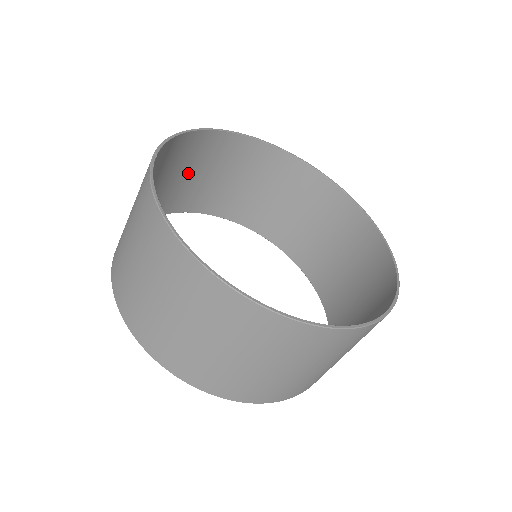
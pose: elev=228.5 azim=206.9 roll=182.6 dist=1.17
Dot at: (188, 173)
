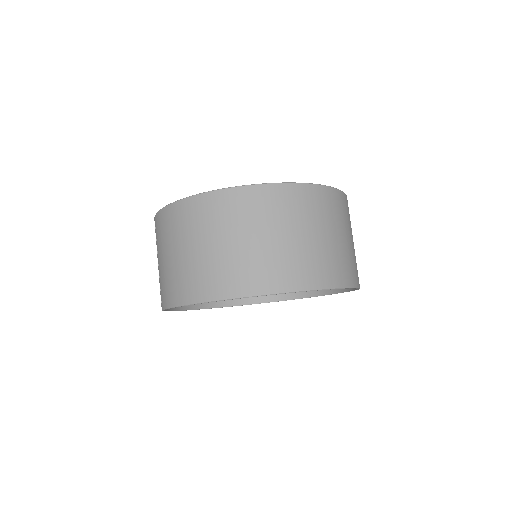
Dot at: occluded
